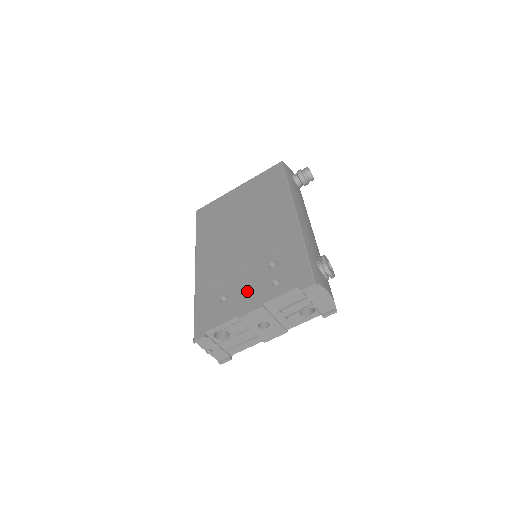
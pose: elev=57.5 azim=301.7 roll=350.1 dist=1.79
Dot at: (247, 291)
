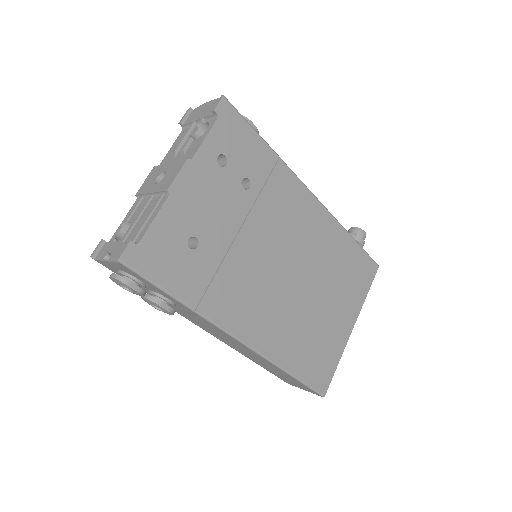
Dot at: occluded
